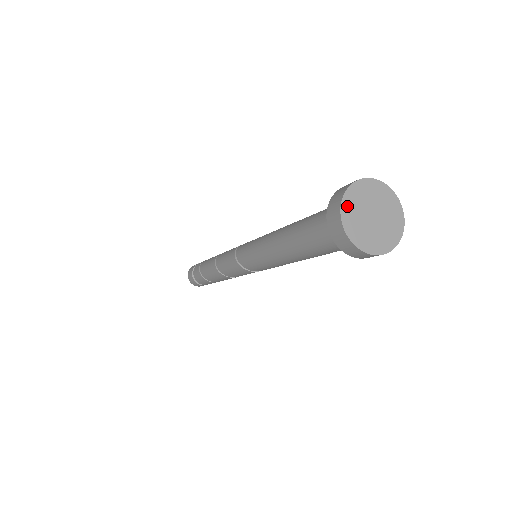
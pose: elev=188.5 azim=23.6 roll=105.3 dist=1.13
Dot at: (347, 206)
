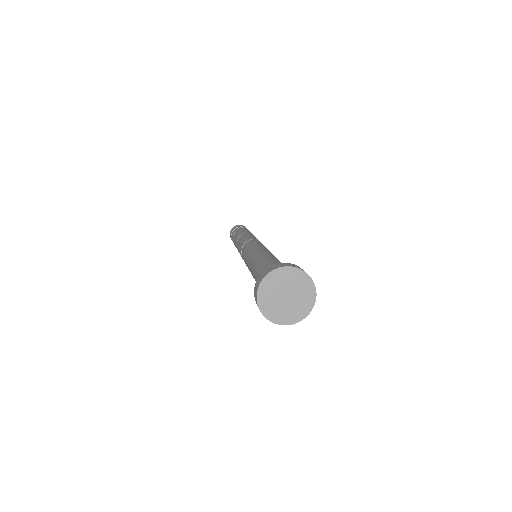
Dot at: (262, 299)
